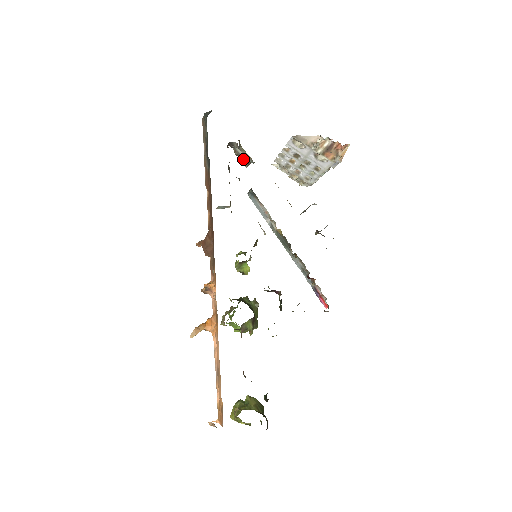
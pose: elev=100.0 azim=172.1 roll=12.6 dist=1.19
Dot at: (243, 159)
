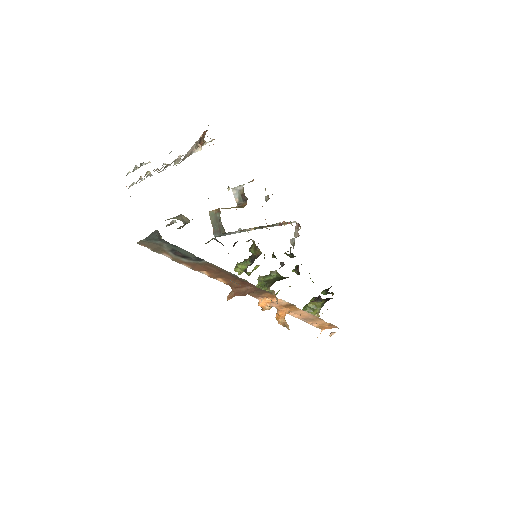
Dot at: occluded
